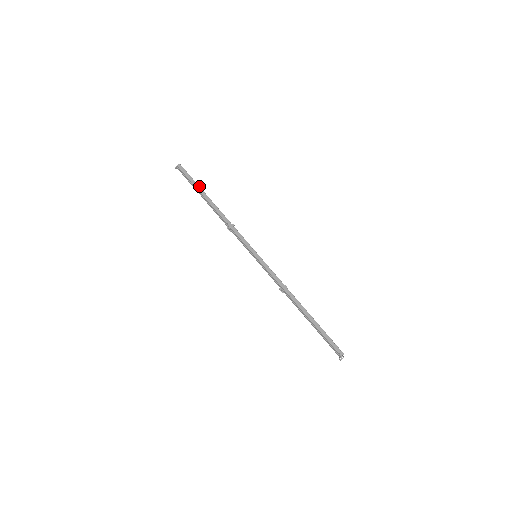
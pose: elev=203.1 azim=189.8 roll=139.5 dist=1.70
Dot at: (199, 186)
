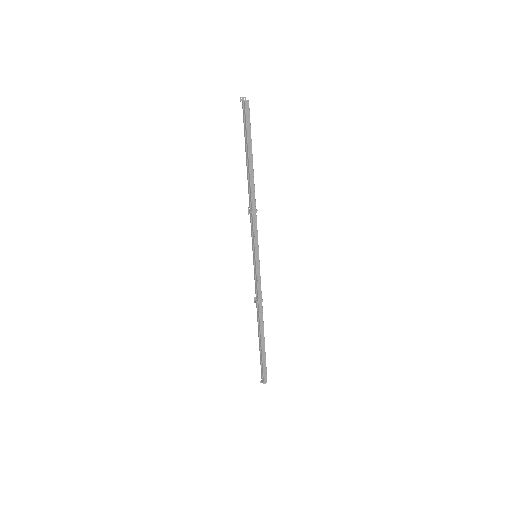
Dot at: occluded
